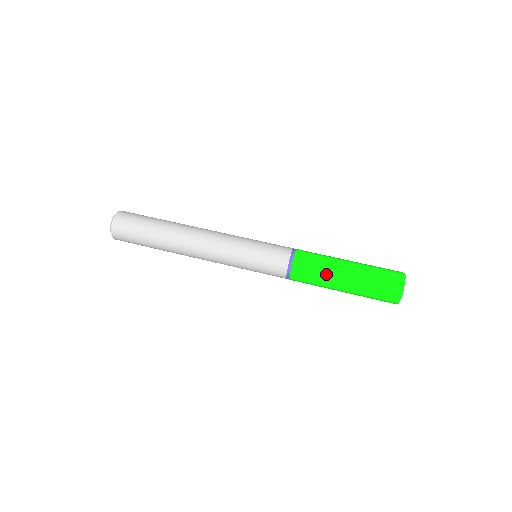
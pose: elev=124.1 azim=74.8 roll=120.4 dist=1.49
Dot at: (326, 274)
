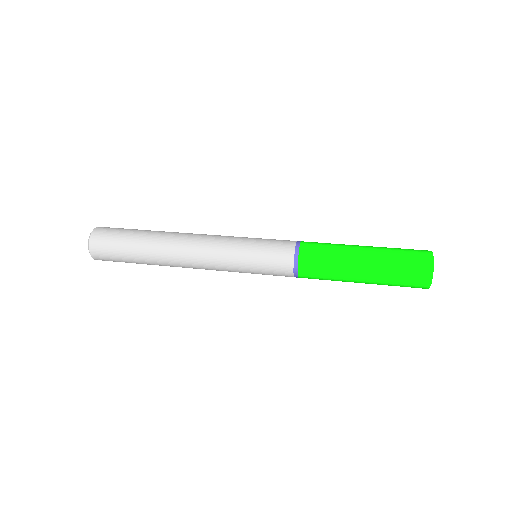
Dot at: (341, 244)
